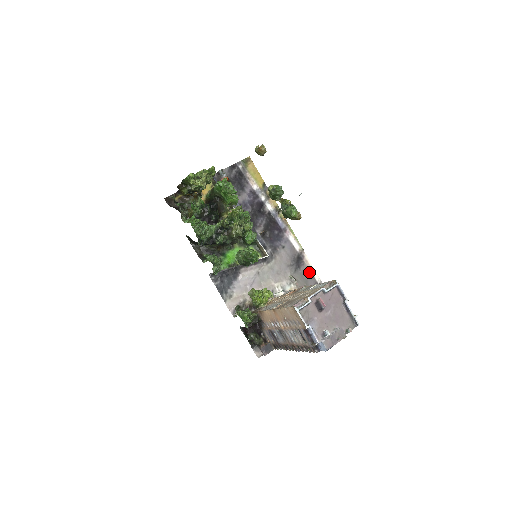
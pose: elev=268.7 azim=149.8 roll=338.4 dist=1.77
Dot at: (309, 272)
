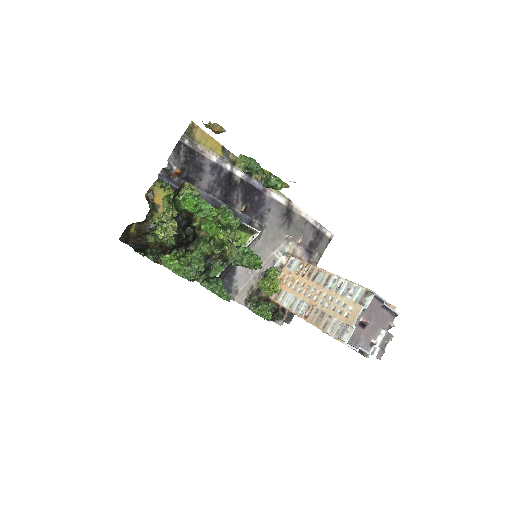
Dot at: (302, 219)
